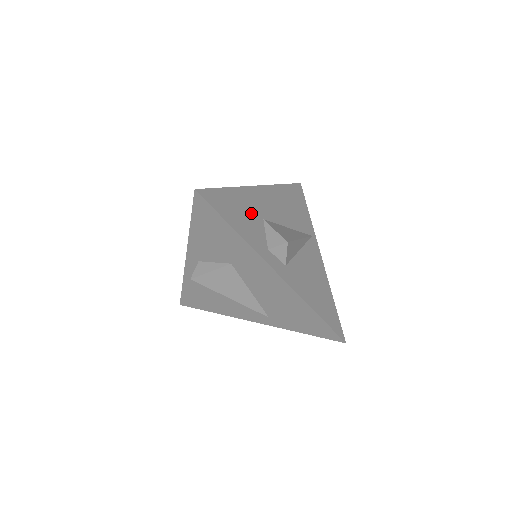
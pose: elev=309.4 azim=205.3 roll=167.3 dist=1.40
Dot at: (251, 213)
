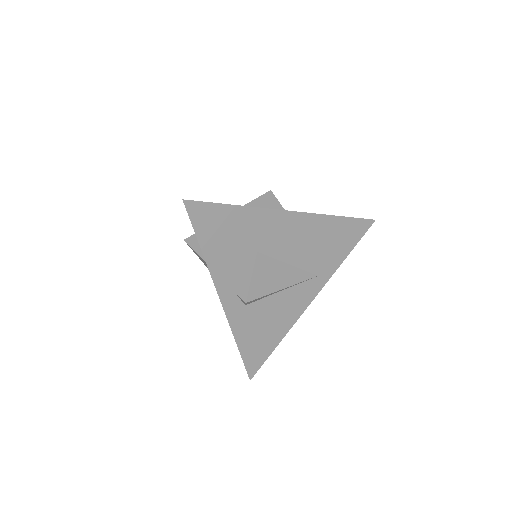
Dot at: occluded
